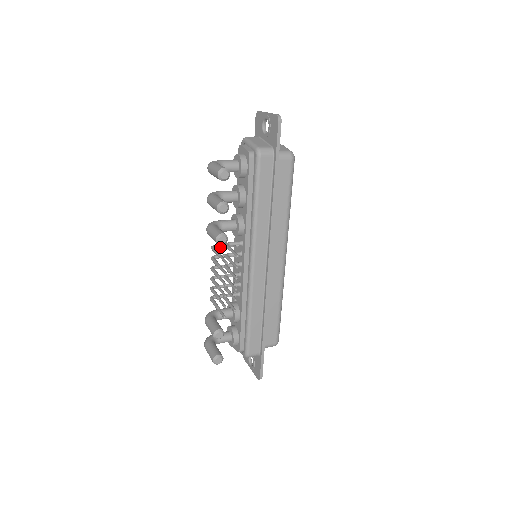
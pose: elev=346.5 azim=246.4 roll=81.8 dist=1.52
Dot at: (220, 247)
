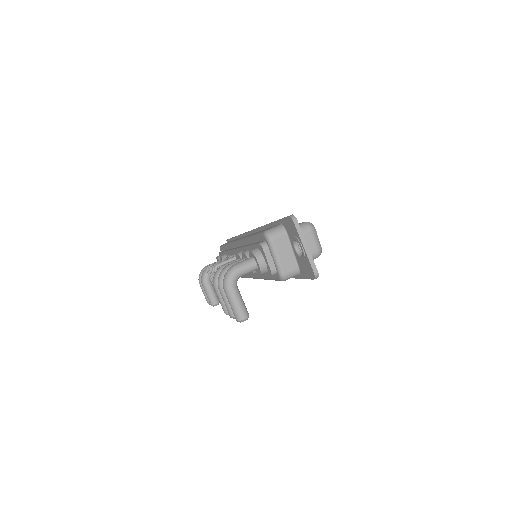
Dot at: occluded
